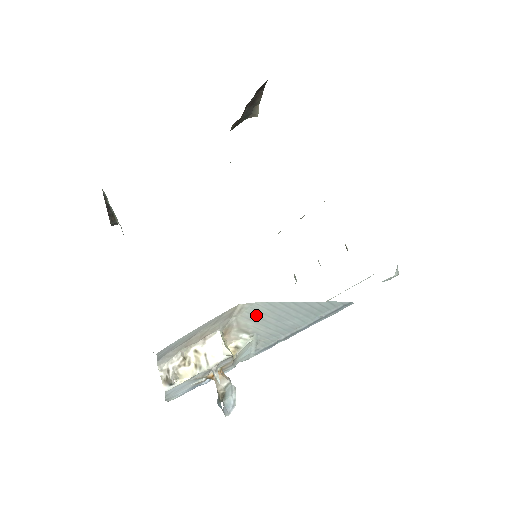
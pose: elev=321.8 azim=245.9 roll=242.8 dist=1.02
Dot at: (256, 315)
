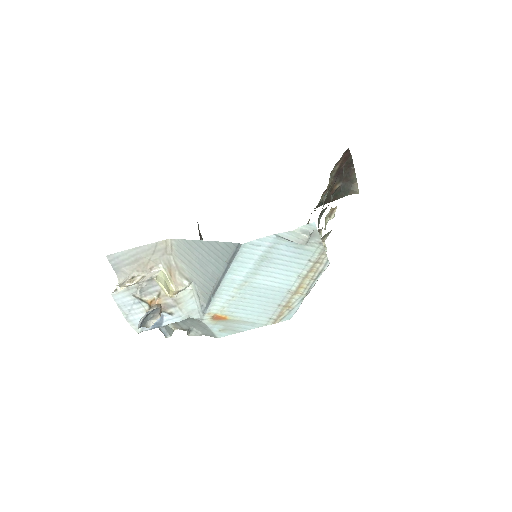
Dot at: (184, 255)
